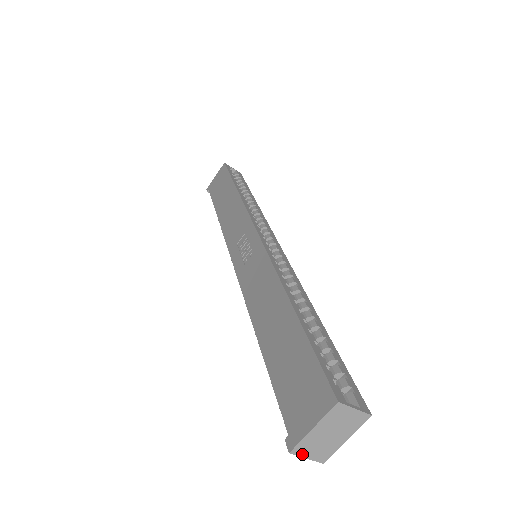
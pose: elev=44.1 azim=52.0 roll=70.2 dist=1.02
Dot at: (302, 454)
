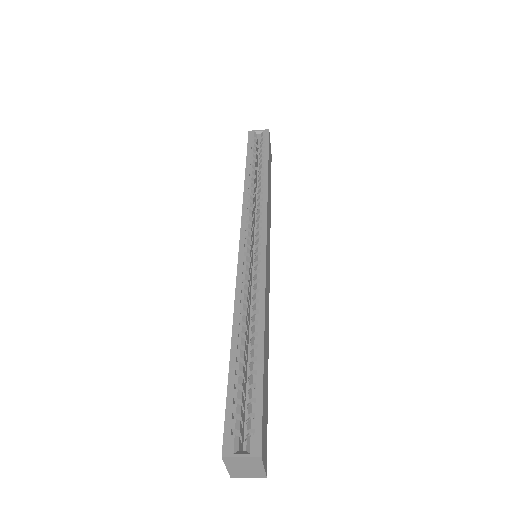
Dot at: (242, 477)
